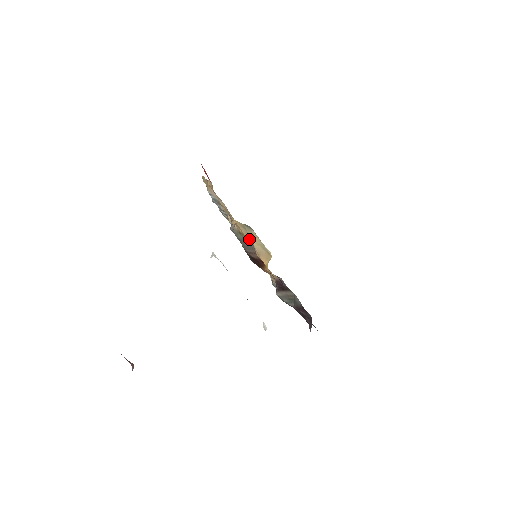
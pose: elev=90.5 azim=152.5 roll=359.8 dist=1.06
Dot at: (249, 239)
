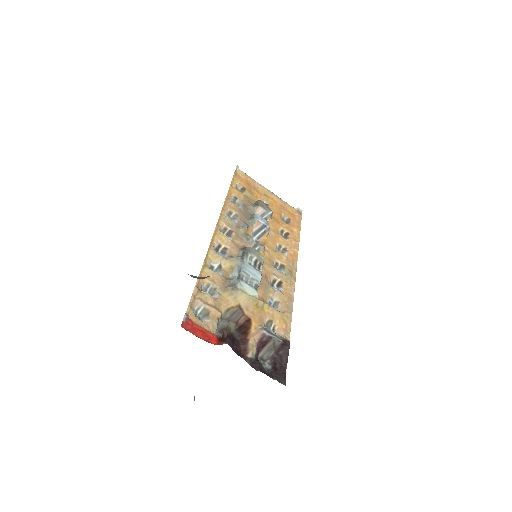
Dot at: (236, 305)
